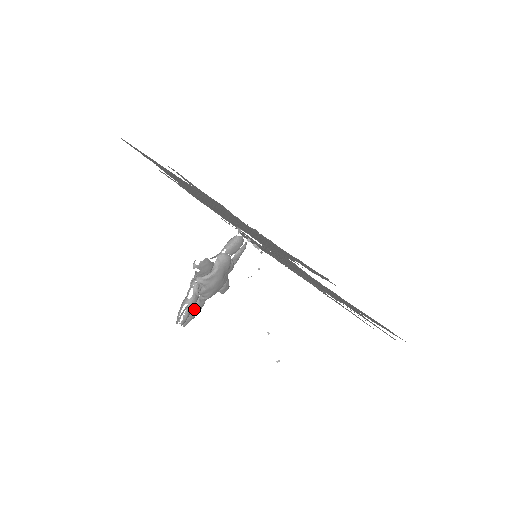
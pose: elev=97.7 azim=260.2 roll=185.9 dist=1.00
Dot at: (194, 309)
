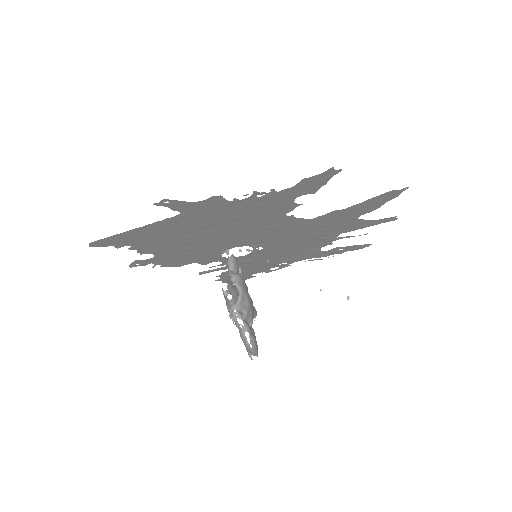
Dot at: occluded
